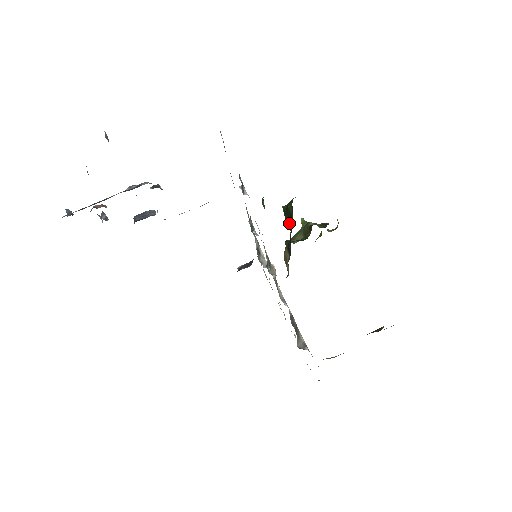
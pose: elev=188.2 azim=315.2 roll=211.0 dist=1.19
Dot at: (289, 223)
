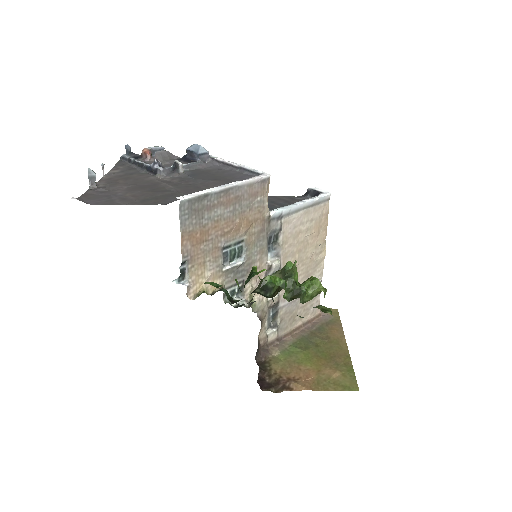
Dot at: occluded
